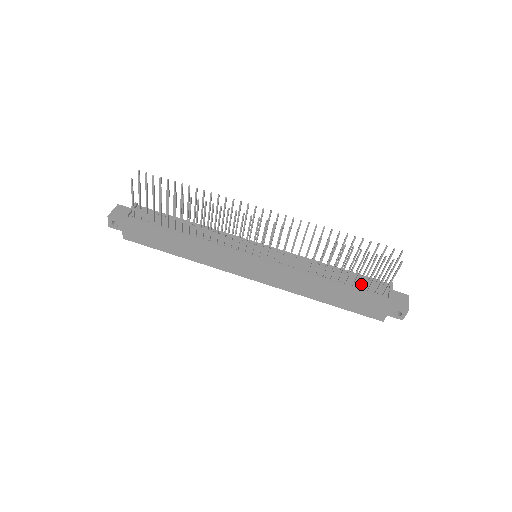
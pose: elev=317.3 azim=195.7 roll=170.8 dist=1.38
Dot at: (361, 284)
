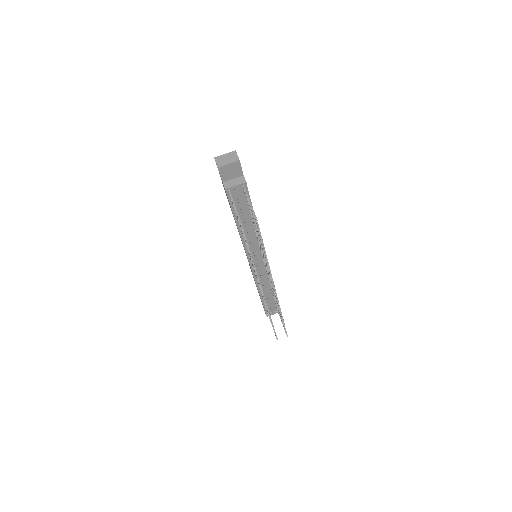
Dot at: (269, 303)
